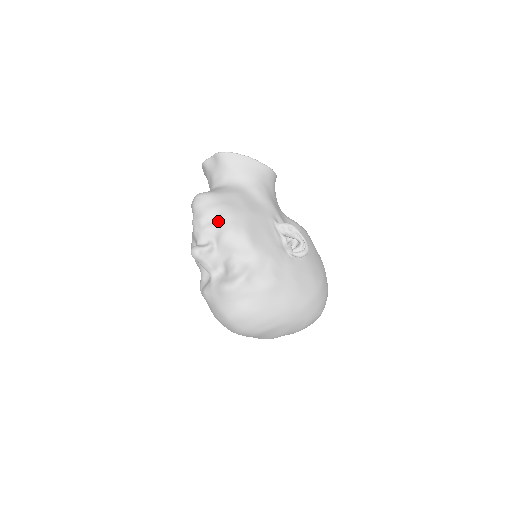
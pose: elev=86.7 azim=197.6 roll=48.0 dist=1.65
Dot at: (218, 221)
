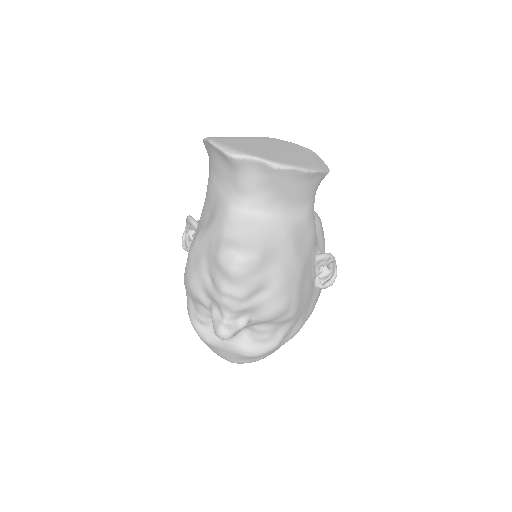
Dot at: (266, 298)
